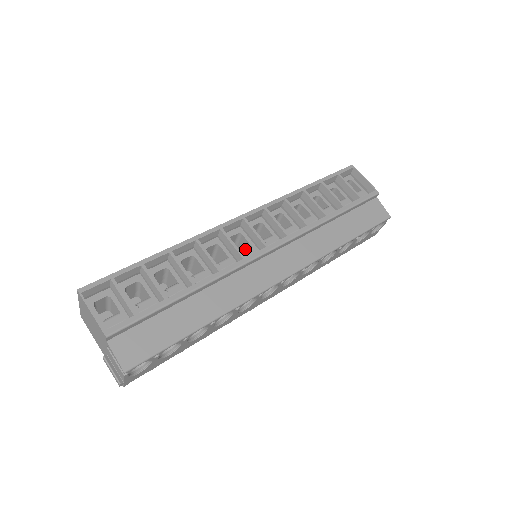
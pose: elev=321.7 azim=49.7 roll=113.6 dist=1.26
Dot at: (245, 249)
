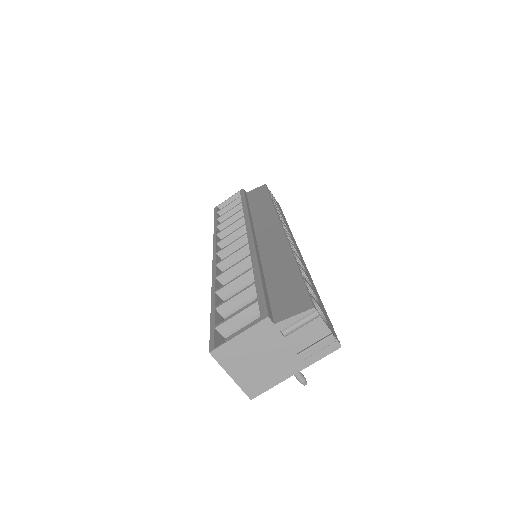
Dot at: occluded
